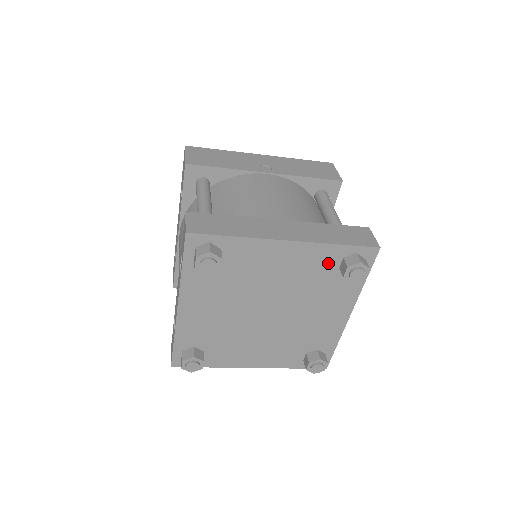
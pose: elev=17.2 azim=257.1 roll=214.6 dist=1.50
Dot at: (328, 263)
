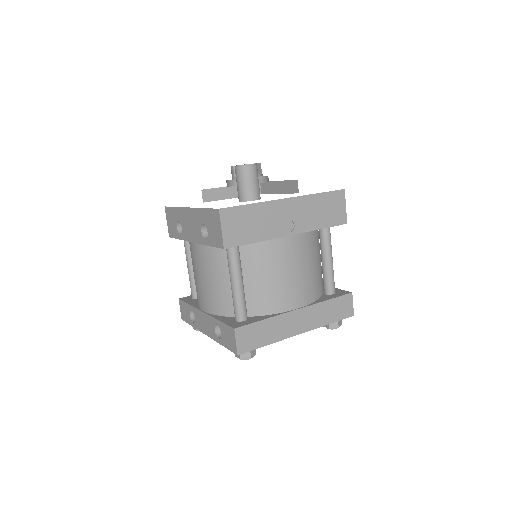
Dot at: occluded
